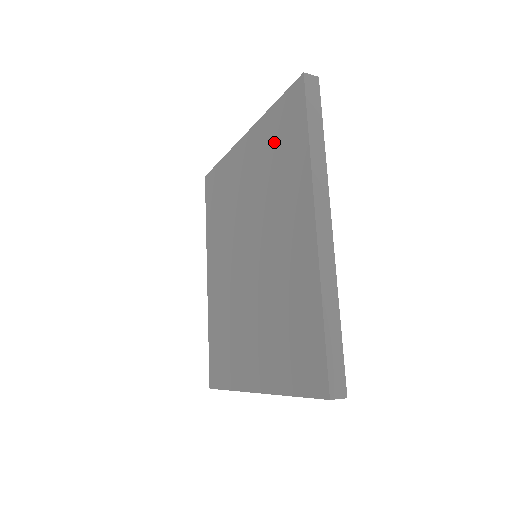
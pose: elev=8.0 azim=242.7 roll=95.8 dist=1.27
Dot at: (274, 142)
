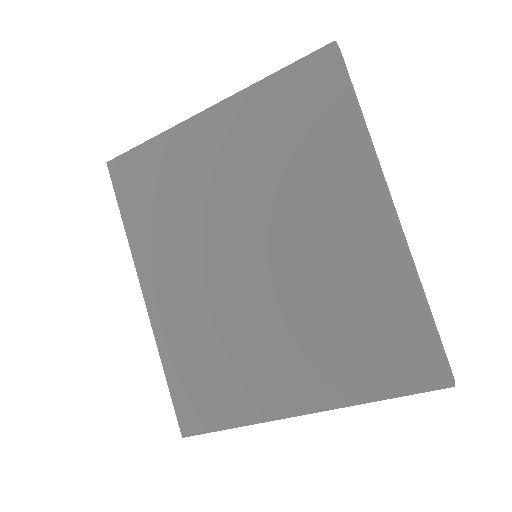
Dot at: (285, 118)
